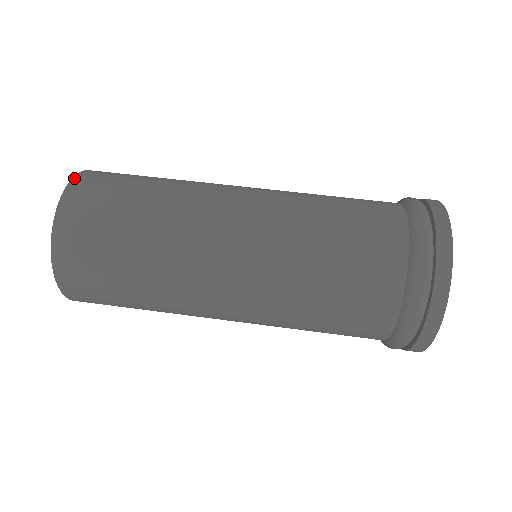
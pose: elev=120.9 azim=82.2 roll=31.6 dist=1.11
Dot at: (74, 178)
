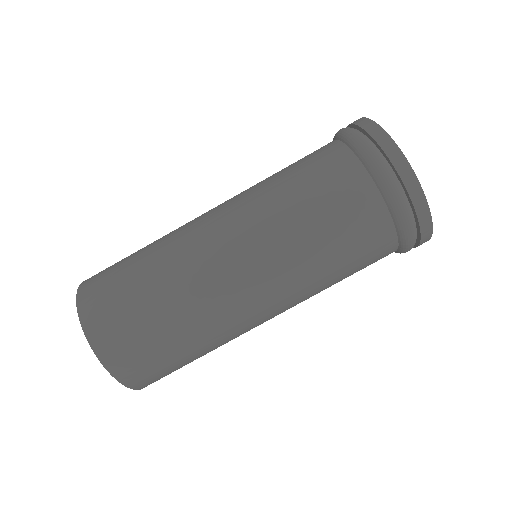
Dot at: (105, 367)
